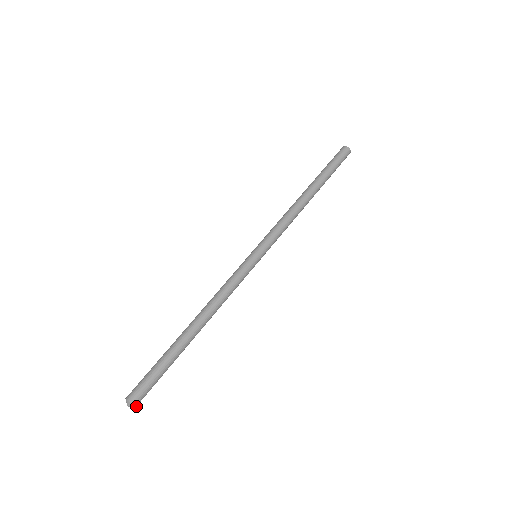
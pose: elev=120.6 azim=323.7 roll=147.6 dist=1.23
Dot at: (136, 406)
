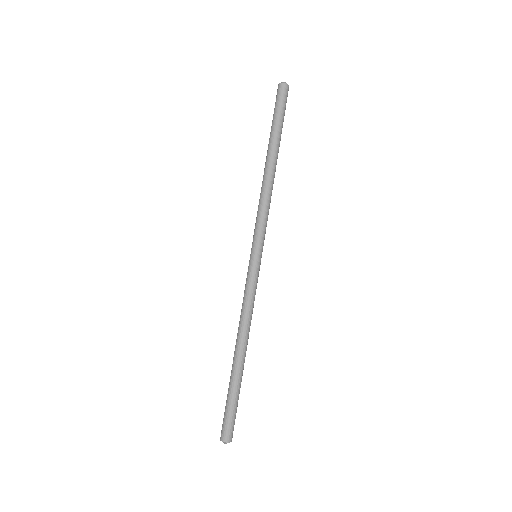
Dot at: (231, 441)
